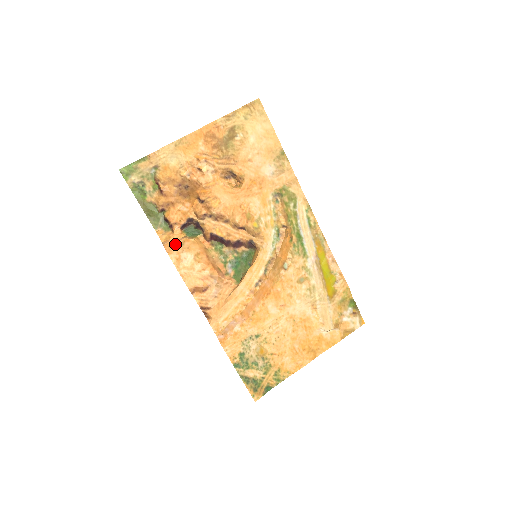
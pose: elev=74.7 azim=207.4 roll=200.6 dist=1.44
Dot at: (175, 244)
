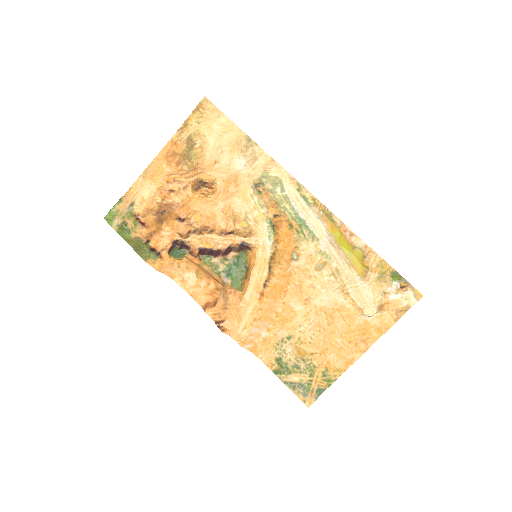
Dot at: (171, 268)
